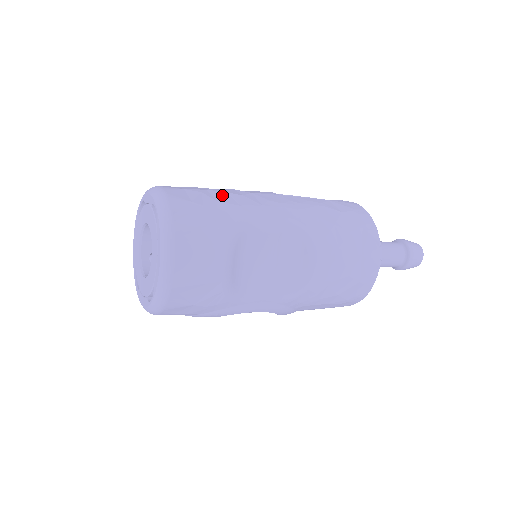
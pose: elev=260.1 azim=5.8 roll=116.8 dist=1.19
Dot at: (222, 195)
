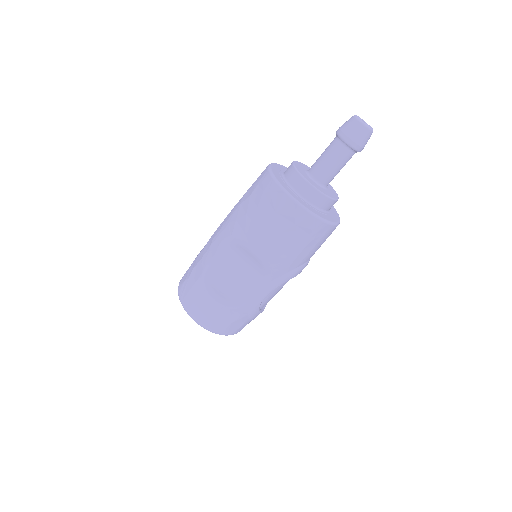
Dot at: (197, 259)
